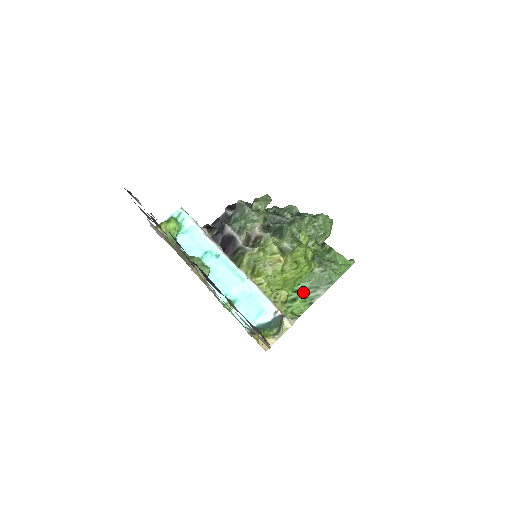
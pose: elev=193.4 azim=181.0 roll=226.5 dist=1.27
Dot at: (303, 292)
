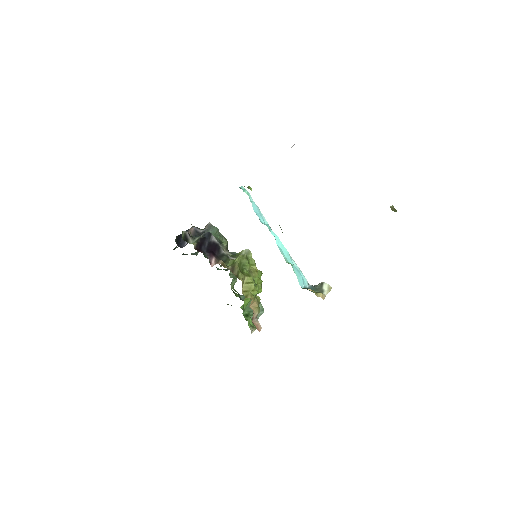
Dot at: occluded
